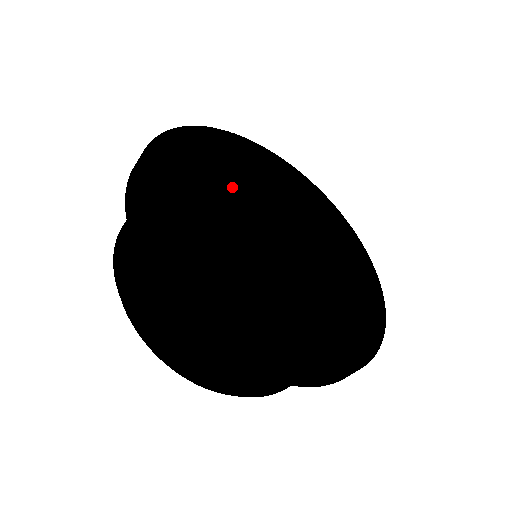
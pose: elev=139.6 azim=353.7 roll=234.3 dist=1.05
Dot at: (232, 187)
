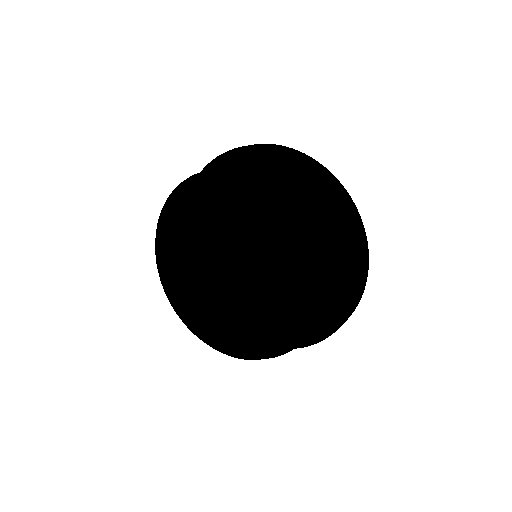
Dot at: occluded
